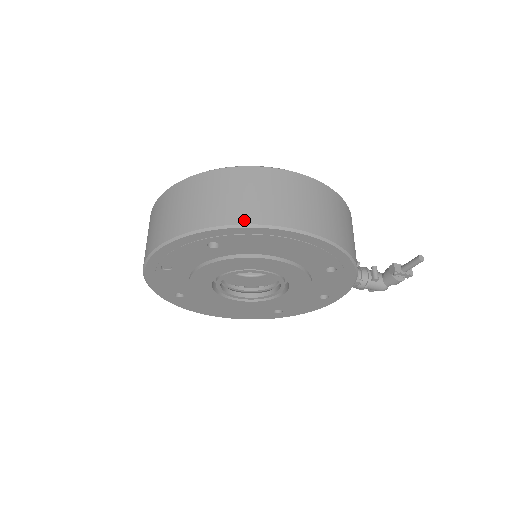
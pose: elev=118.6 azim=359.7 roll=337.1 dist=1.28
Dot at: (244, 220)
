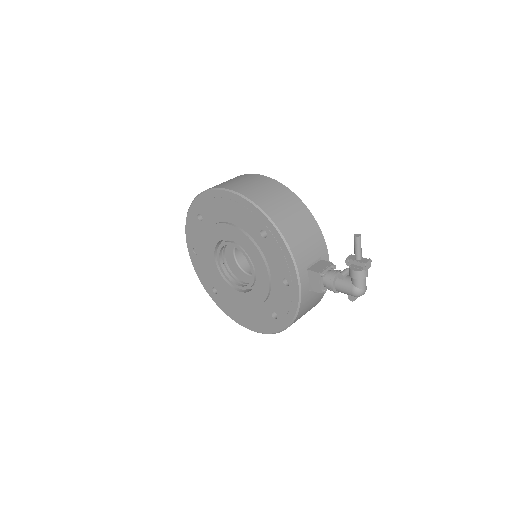
Dot at: occluded
